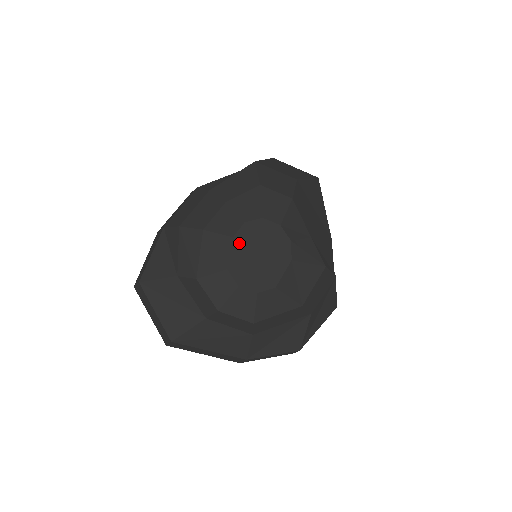
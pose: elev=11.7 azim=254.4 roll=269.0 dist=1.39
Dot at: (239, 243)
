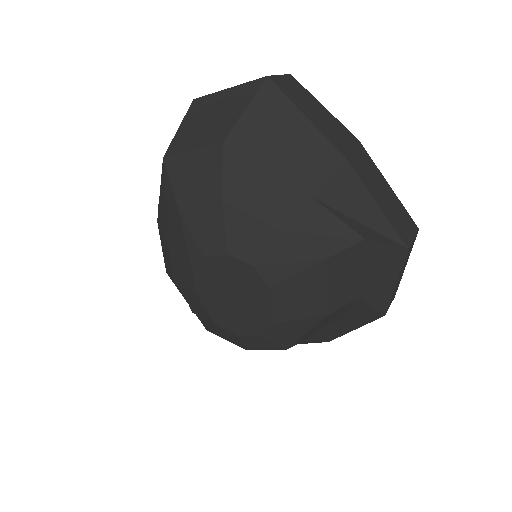
Dot at: (205, 295)
